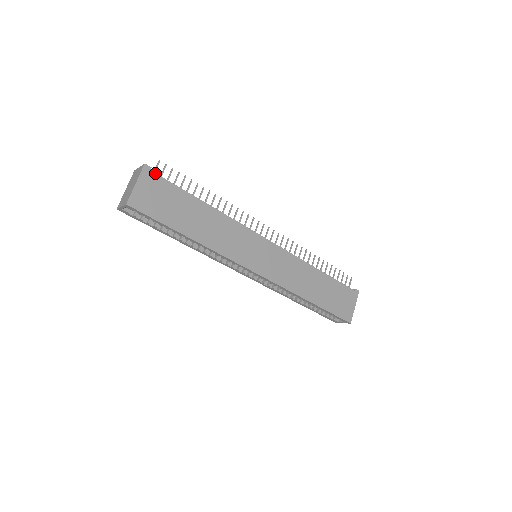
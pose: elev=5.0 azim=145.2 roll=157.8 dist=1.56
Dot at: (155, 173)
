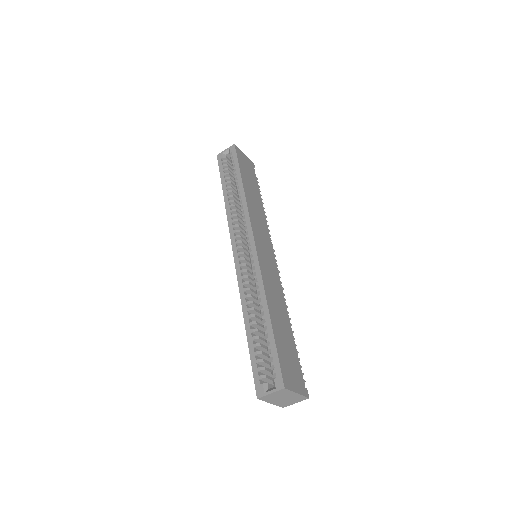
Dot at: (254, 169)
